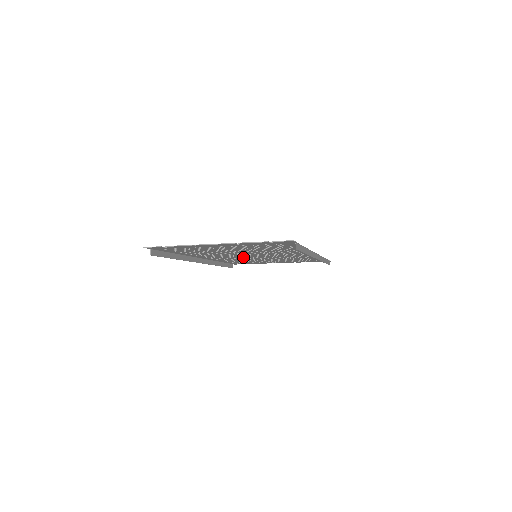
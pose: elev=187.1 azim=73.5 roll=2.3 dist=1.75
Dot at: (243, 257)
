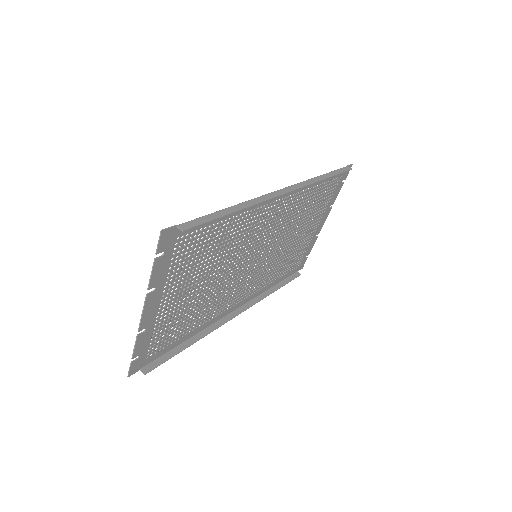
Dot at: (257, 268)
